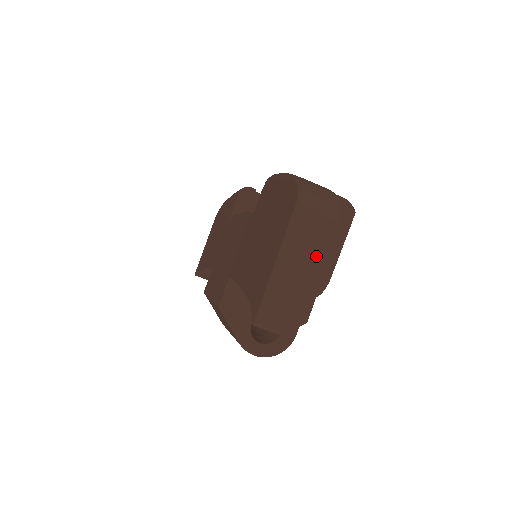
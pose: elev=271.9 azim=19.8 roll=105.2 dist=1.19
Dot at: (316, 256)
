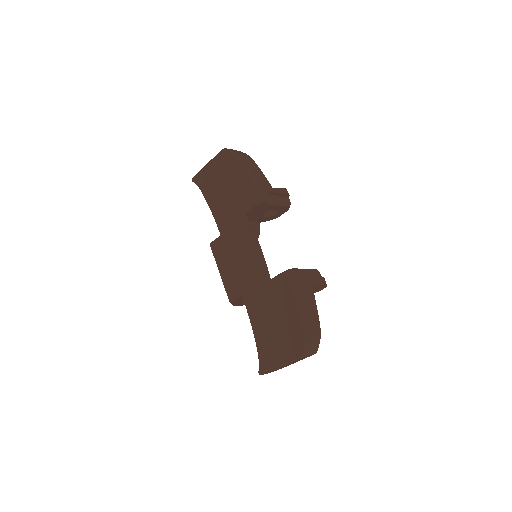
Dot at: occluded
